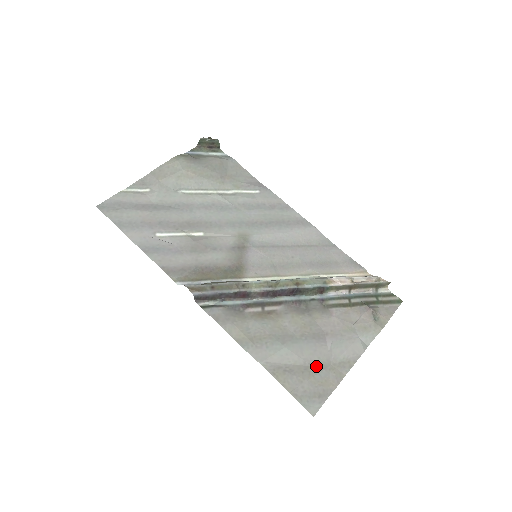
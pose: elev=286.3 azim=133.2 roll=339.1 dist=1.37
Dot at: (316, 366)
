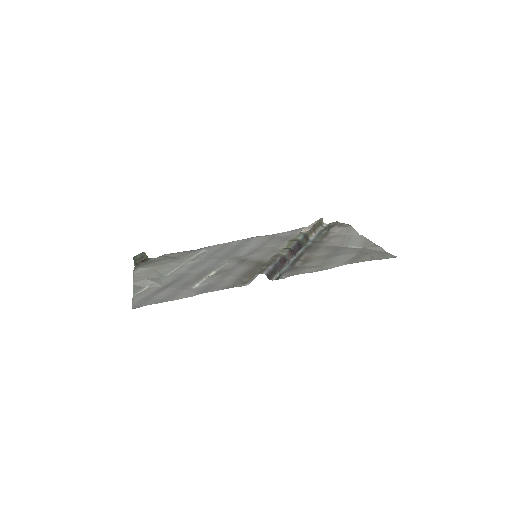
Dot at: (361, 251)
